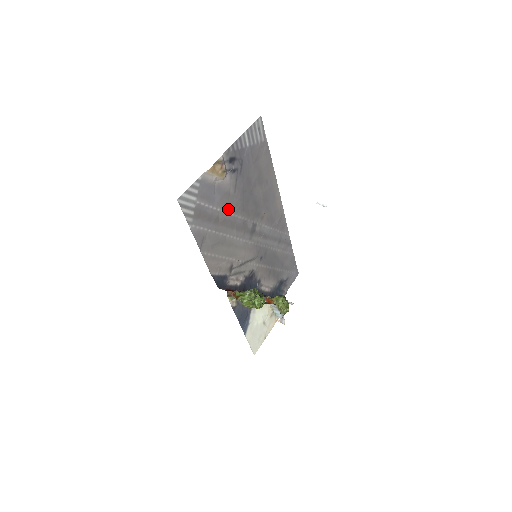
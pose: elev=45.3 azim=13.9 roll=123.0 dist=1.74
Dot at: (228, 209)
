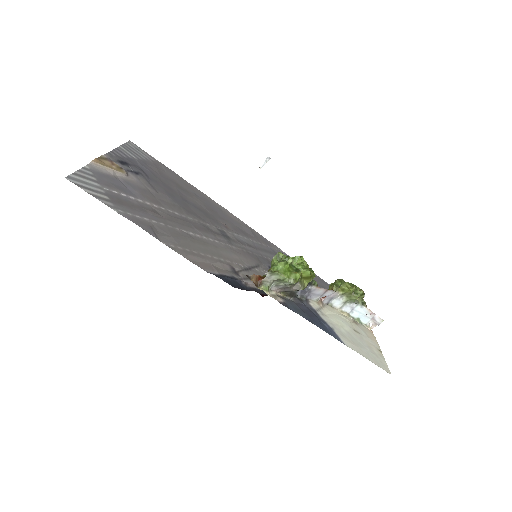
Dot at: (163, 207)
